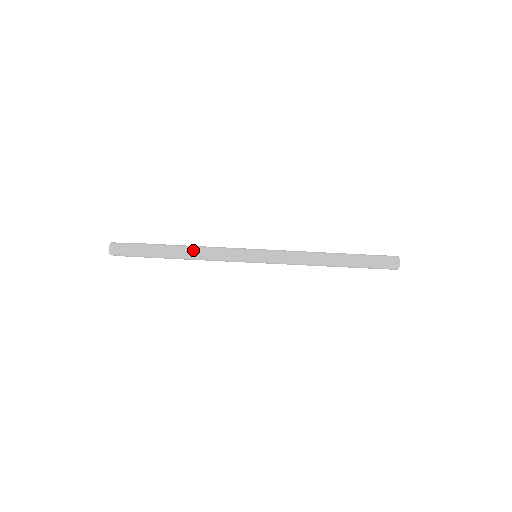
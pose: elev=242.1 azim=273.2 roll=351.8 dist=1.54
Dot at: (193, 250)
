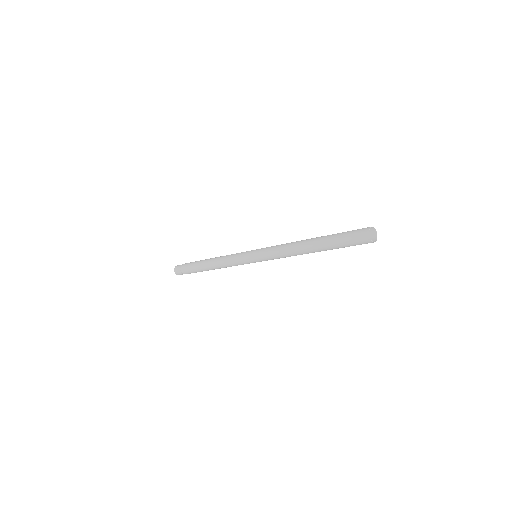
Dot at: (216, 267)
